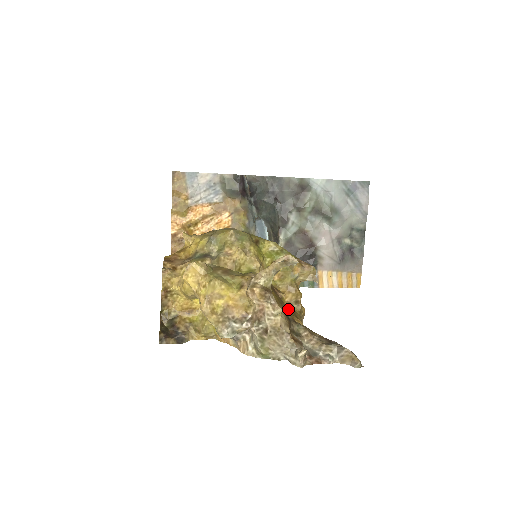
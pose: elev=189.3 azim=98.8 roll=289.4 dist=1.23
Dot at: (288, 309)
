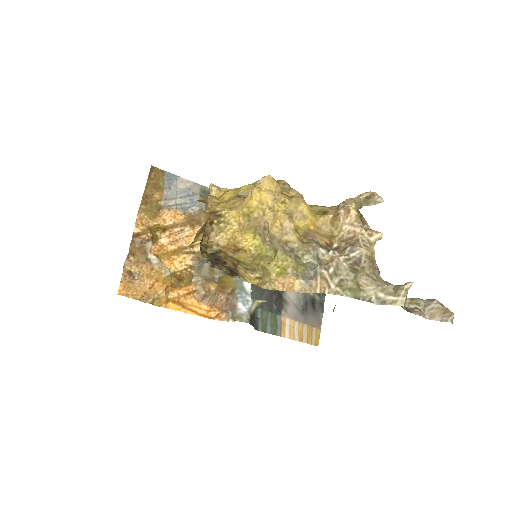
Dot at: occluded
